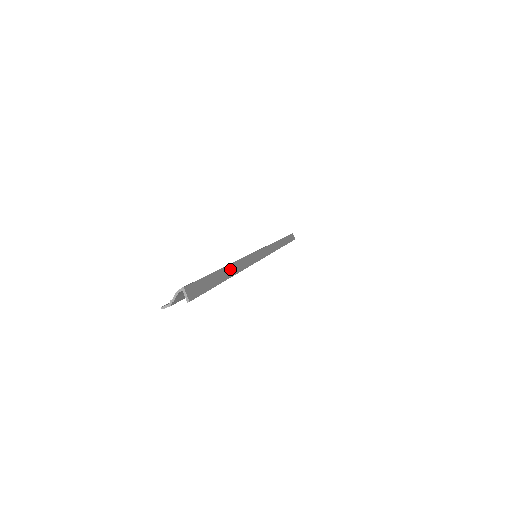
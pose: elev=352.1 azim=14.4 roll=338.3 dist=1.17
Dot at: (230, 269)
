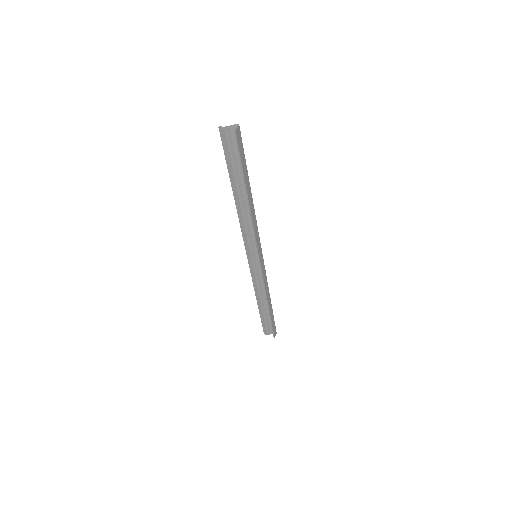
Dot at: (250, 194)
